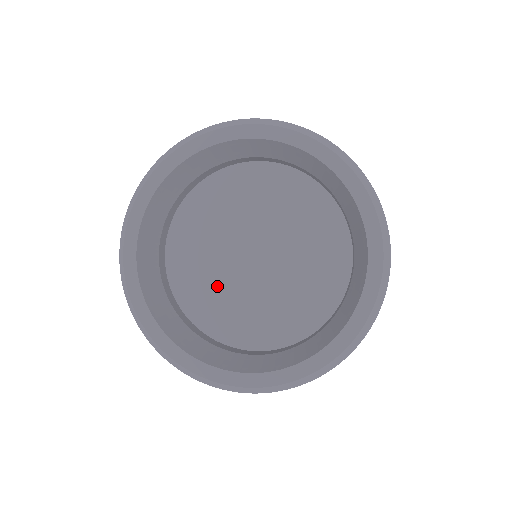
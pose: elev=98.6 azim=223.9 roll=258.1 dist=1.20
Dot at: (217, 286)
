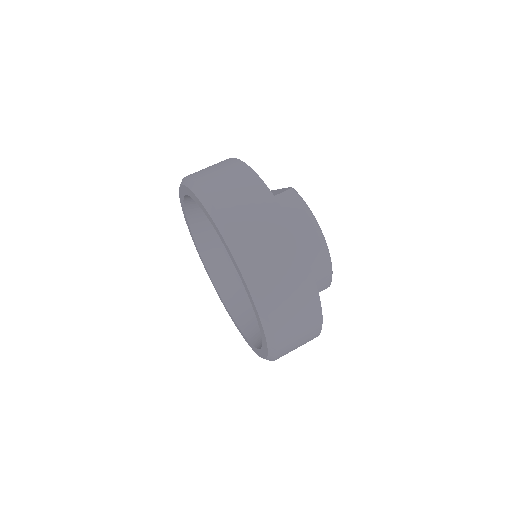
Dot at: occluded
